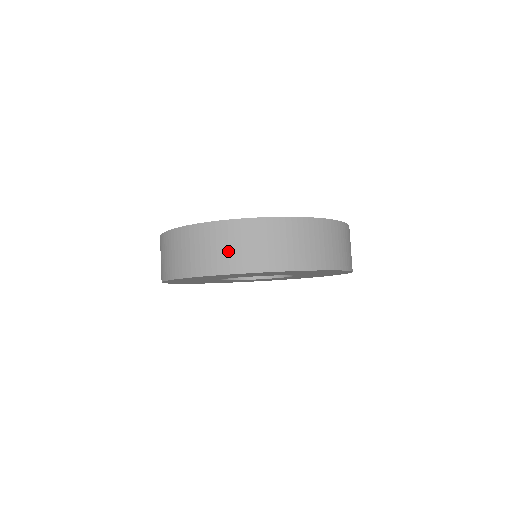
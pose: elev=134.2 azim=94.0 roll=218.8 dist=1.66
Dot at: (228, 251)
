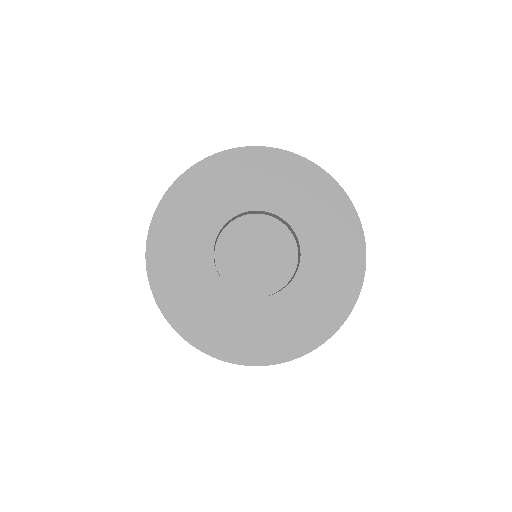
Dot at: occluded
